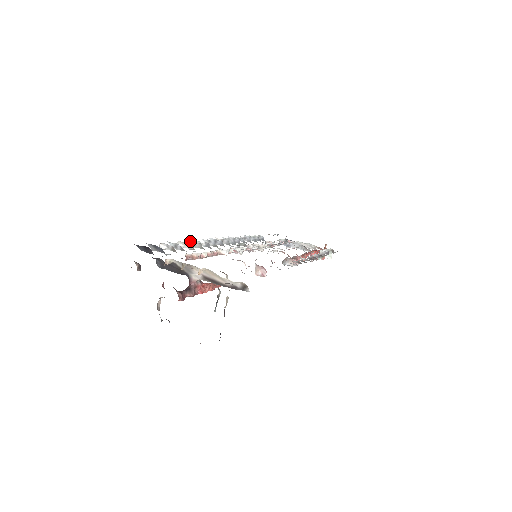
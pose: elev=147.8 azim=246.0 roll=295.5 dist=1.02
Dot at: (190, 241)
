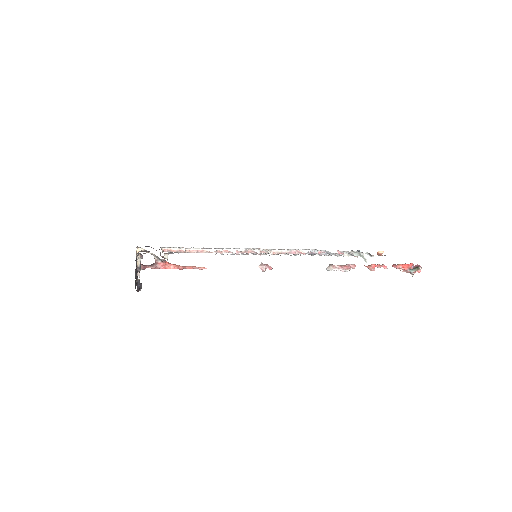
Dot at: occluded
